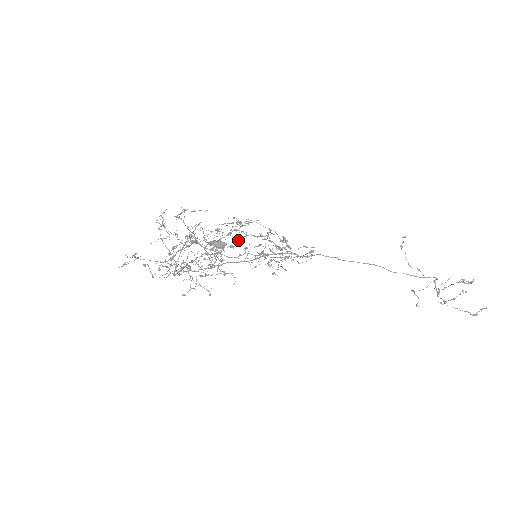
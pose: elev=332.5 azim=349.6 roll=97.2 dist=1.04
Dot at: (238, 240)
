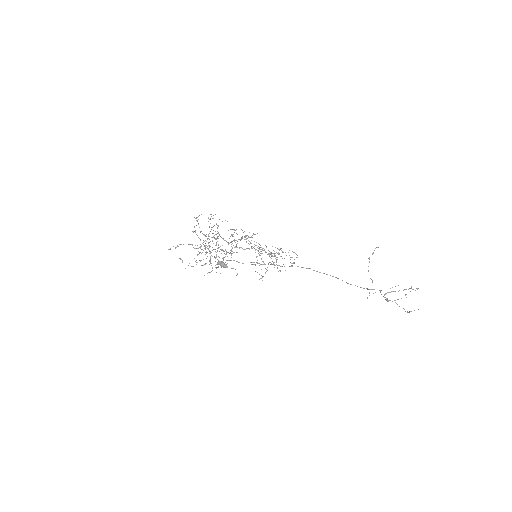
Dot at: occluded
